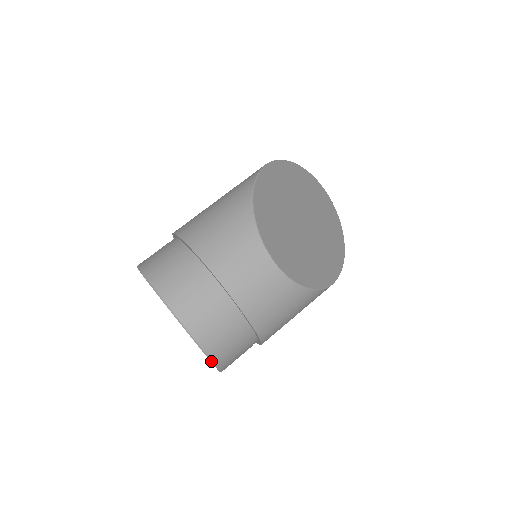
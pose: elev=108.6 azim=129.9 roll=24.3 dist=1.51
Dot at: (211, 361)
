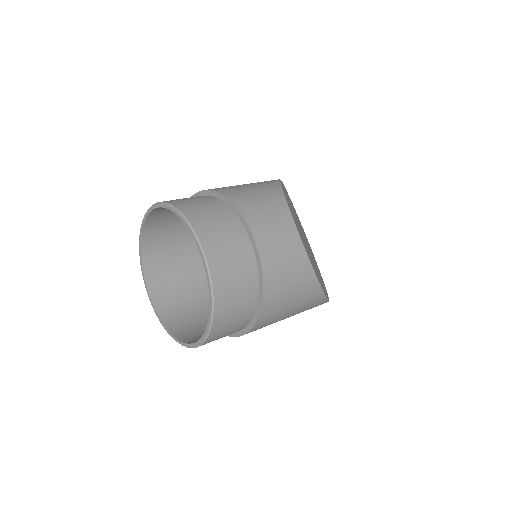
Dot at: (212, 303)
